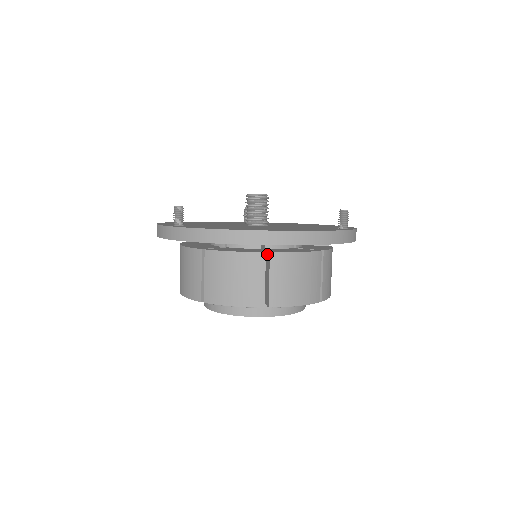
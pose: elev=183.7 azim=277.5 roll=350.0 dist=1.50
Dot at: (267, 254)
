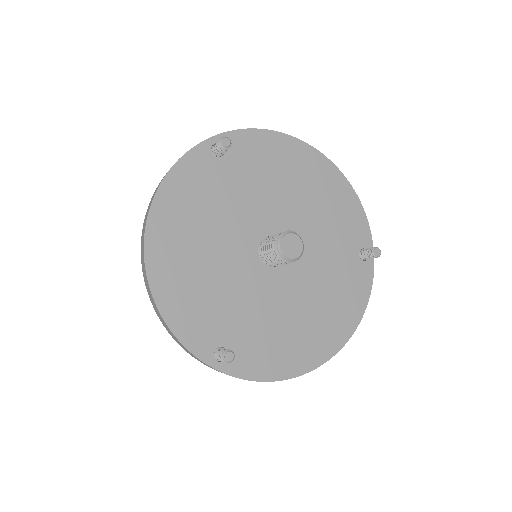
Dot at: occluded
